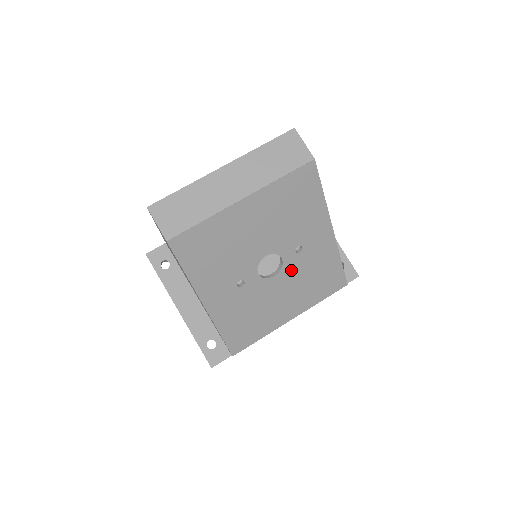
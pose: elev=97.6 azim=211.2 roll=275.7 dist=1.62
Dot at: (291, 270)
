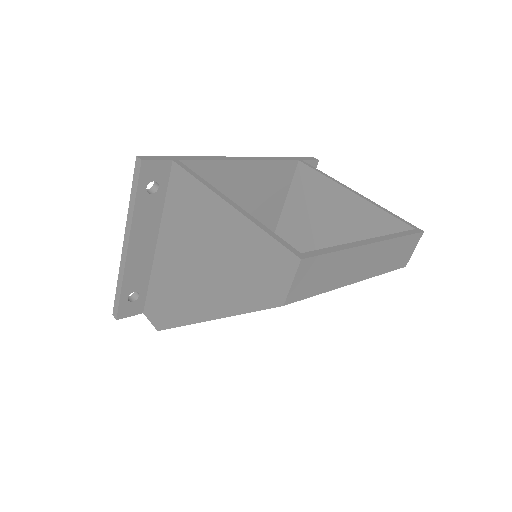
Dot at: occluded
